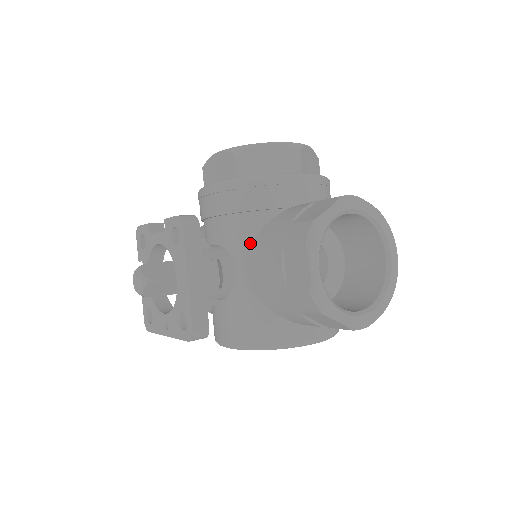
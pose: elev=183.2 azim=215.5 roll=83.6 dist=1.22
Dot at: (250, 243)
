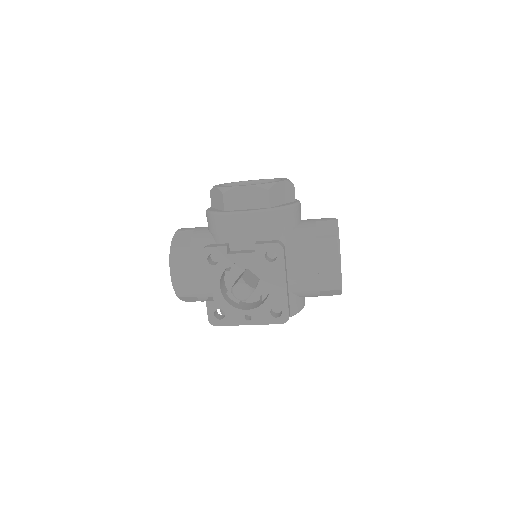
Dot at: occluded
